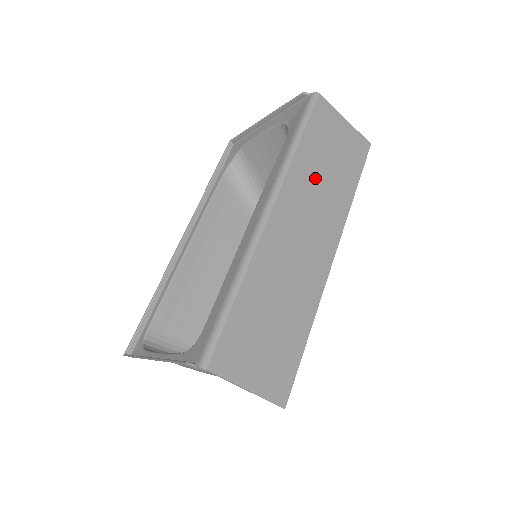
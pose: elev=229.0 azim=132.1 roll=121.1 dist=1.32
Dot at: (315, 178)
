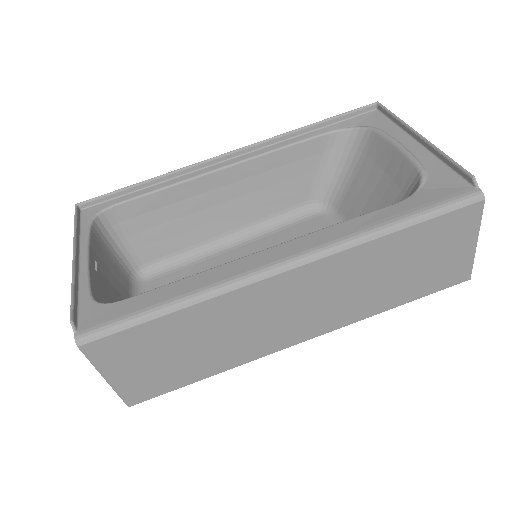
Dot at: (372, 271)
